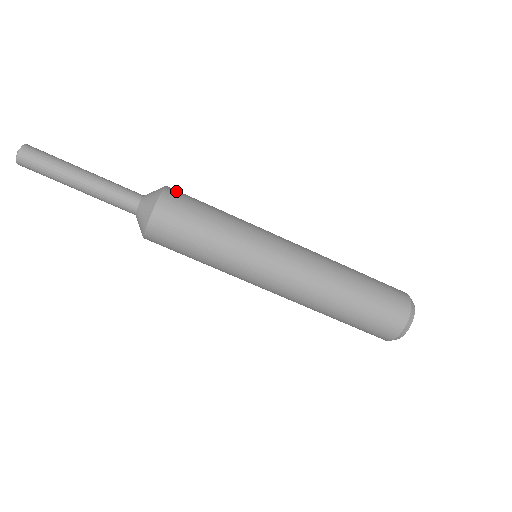
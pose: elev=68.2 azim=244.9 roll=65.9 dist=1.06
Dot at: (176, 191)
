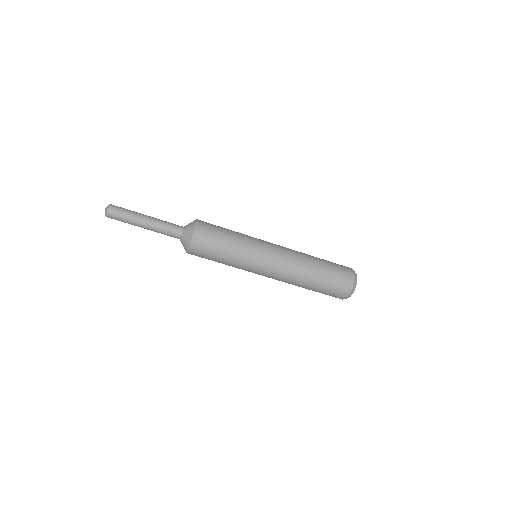
Dot at: (203, 221)
